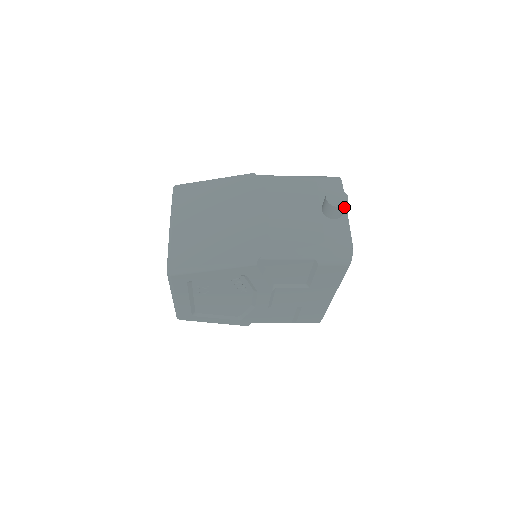
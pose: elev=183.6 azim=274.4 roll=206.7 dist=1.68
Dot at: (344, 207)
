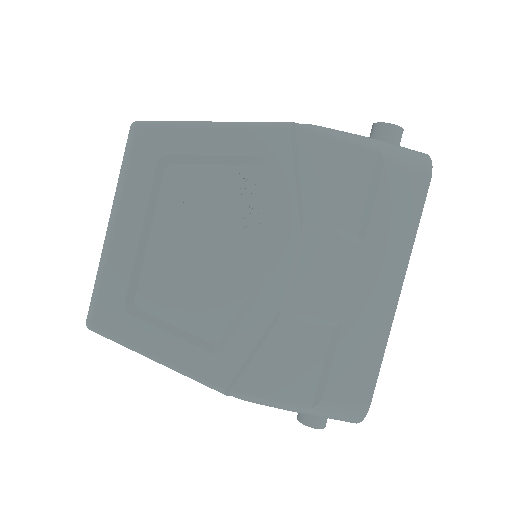
Dot at: (400, 134)
